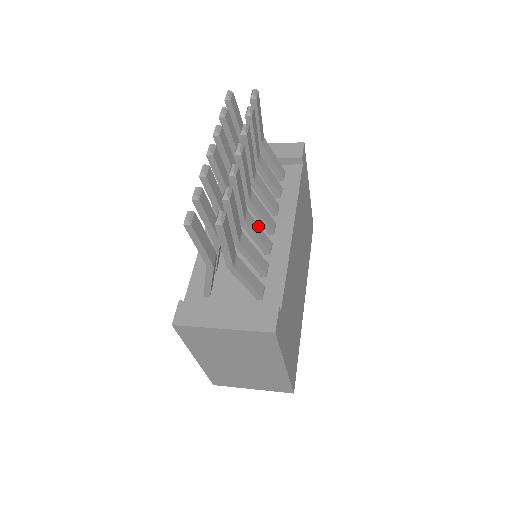
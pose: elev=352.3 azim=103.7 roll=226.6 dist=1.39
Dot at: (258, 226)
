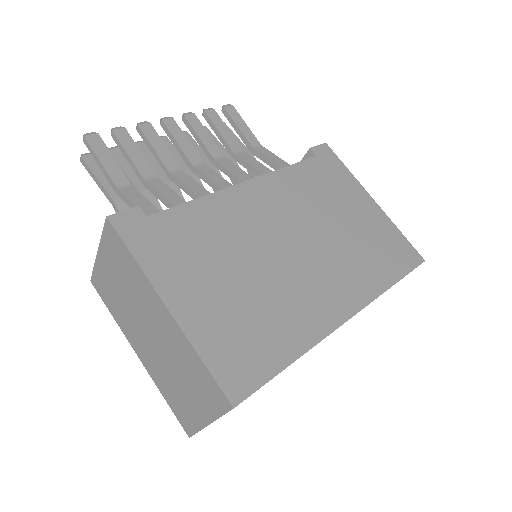
Dot at: (196, 183)
